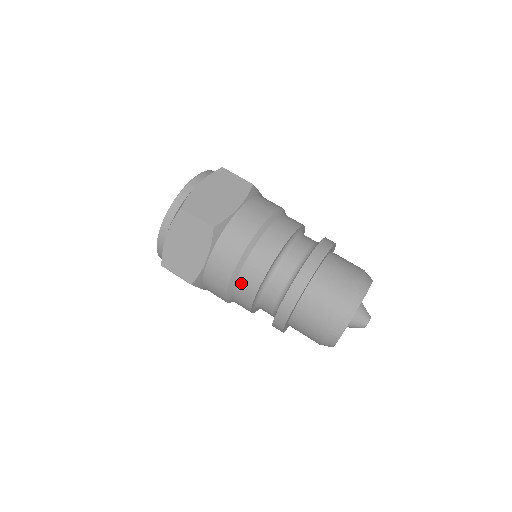
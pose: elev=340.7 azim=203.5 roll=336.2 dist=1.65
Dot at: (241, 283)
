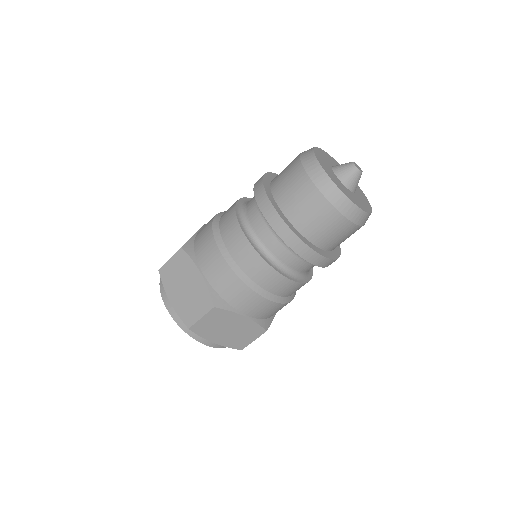
Dot at: (235, 253)
